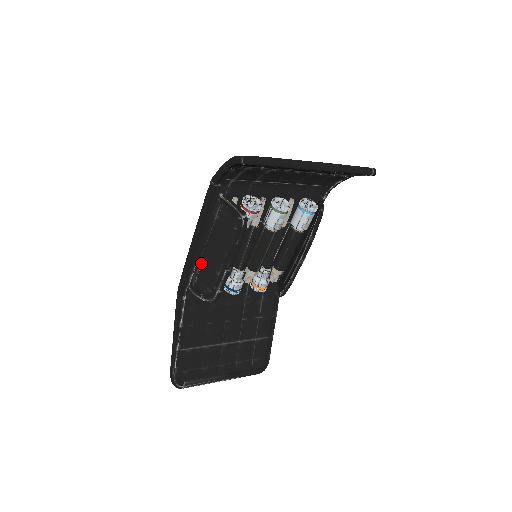
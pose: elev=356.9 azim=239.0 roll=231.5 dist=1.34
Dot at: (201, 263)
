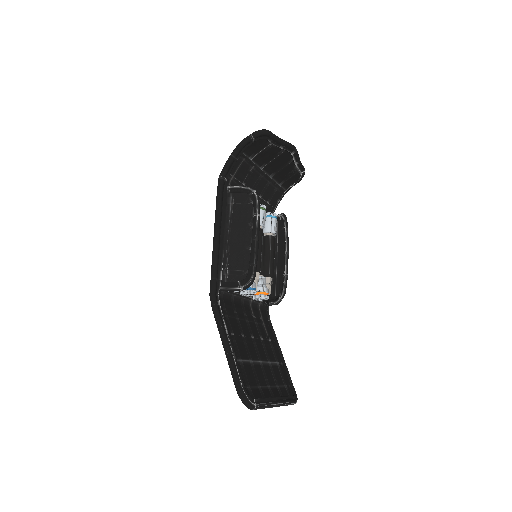
Dot at: (229, 251)
